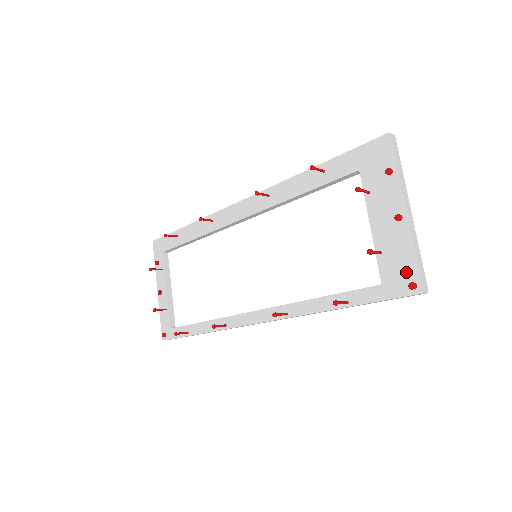
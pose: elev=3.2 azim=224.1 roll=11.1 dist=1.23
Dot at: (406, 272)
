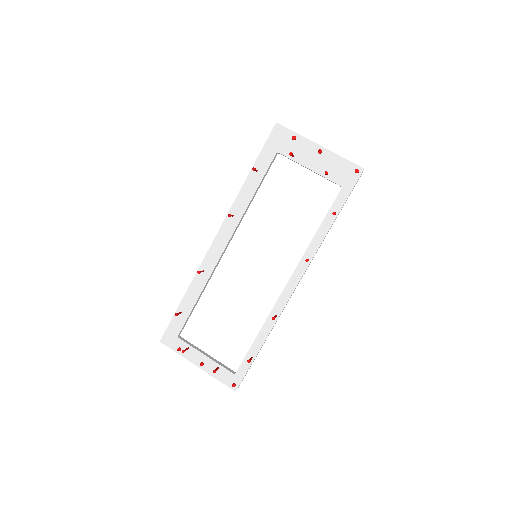
Dot at: (347, 169)
